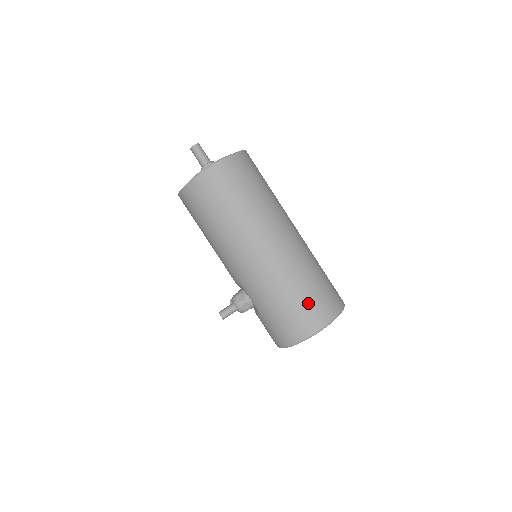
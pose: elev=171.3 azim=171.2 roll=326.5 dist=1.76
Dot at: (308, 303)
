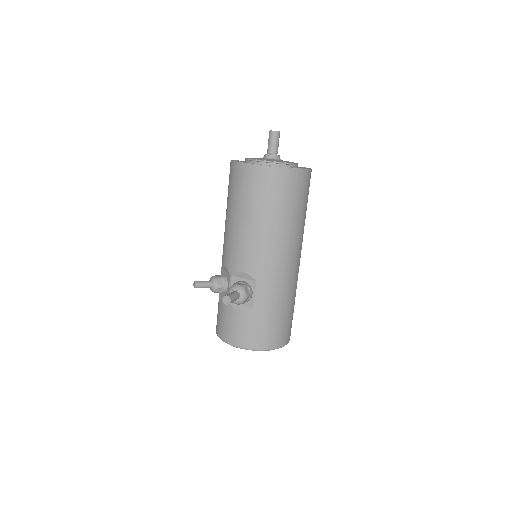
Dot at: (291, 319)
